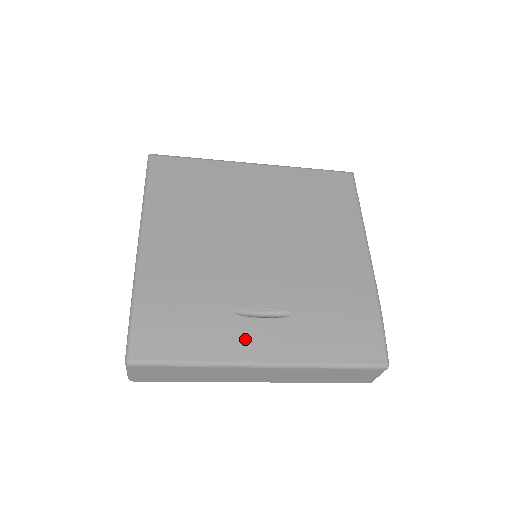
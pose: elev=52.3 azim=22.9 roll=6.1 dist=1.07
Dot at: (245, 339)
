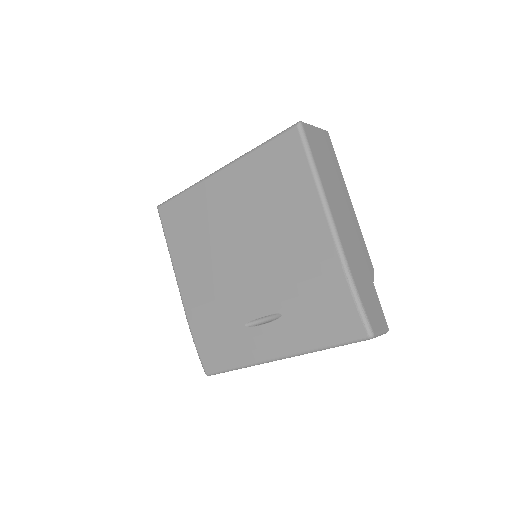
Dot at: (258, 344)
